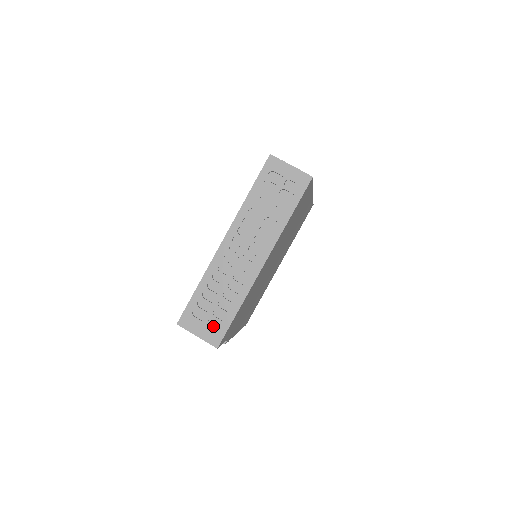
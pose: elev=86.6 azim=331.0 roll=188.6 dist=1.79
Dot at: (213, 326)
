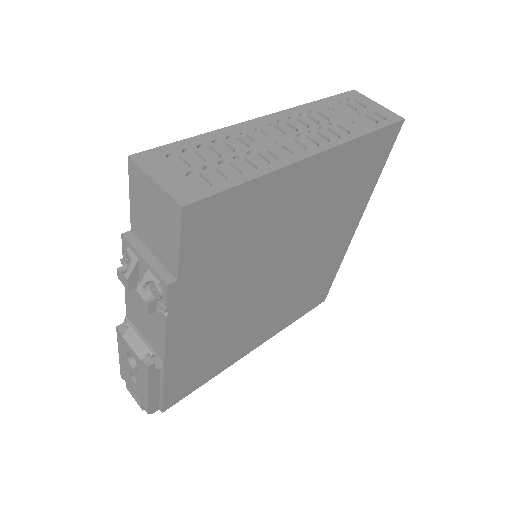
Dot at: (192, 183)
